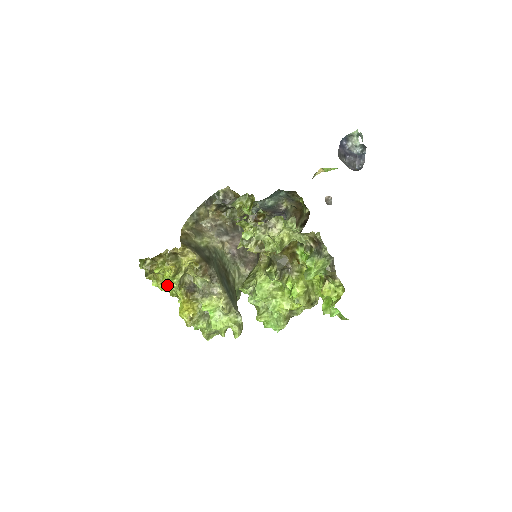
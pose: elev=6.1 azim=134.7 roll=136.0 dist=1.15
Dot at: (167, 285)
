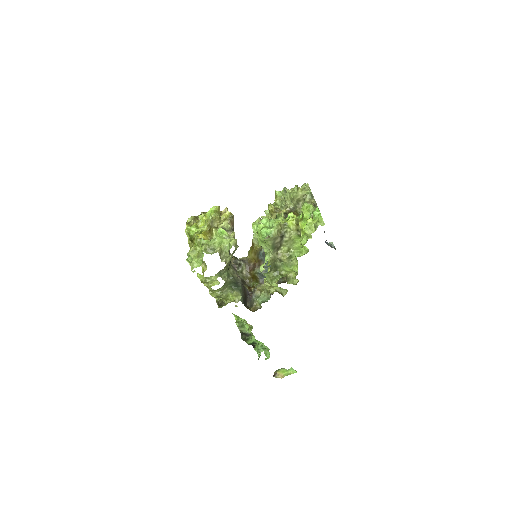
Dot at: (198, 228)
